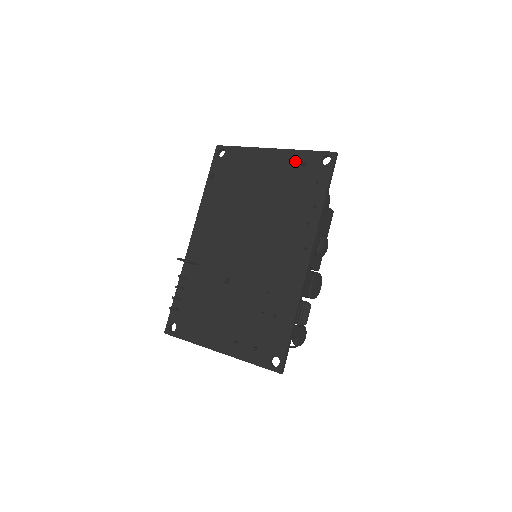
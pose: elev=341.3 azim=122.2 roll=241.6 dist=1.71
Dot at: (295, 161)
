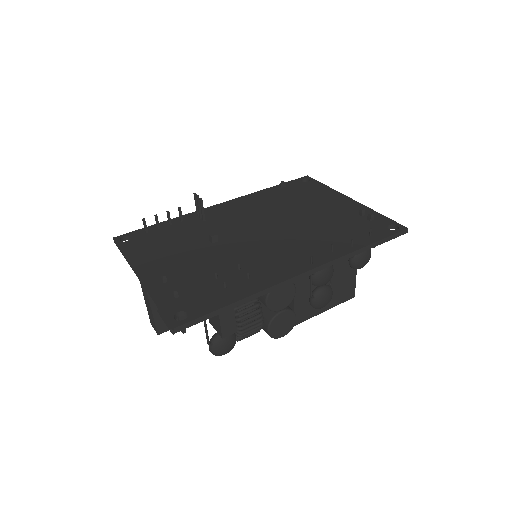
Dot at: (364, 212)
